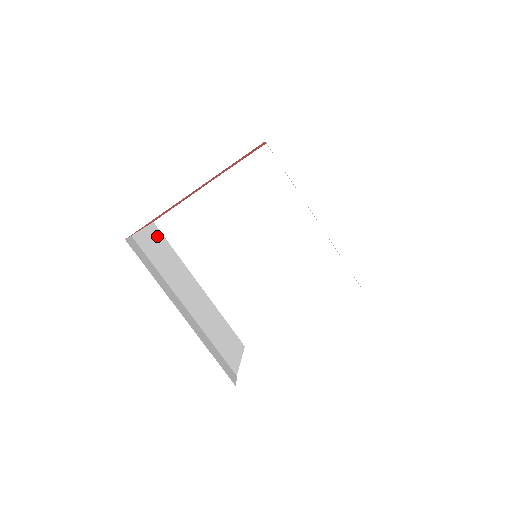
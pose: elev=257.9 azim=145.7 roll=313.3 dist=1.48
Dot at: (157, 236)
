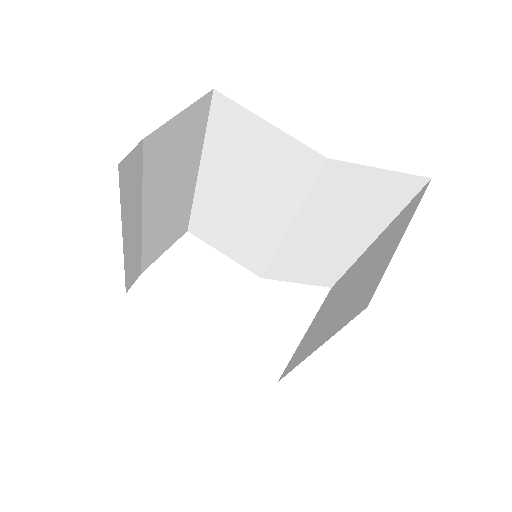
Dot at: (196, 116)
